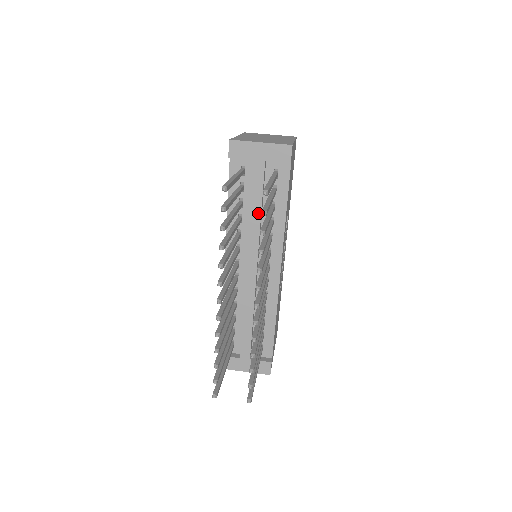
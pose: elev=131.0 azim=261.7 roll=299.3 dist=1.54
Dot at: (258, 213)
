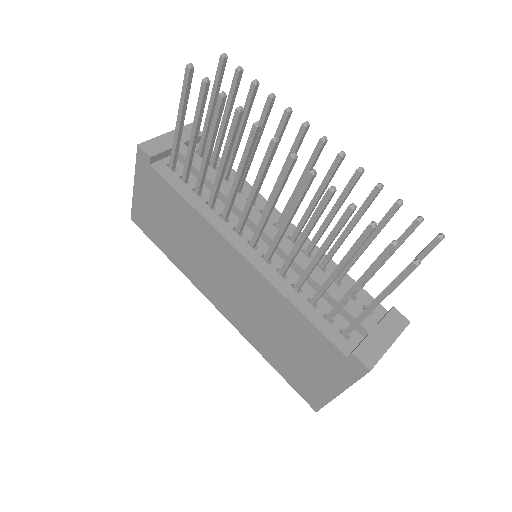
Dot at: occluded
